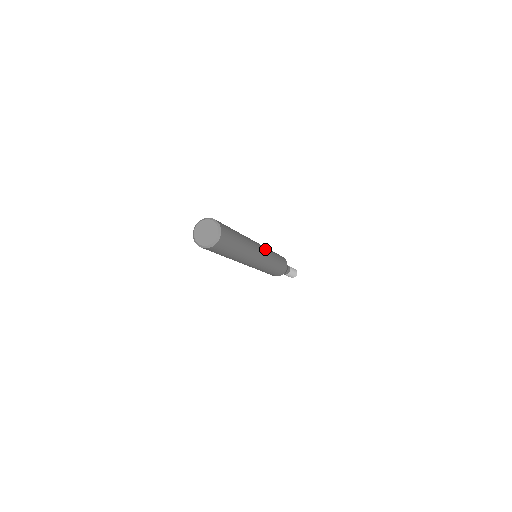
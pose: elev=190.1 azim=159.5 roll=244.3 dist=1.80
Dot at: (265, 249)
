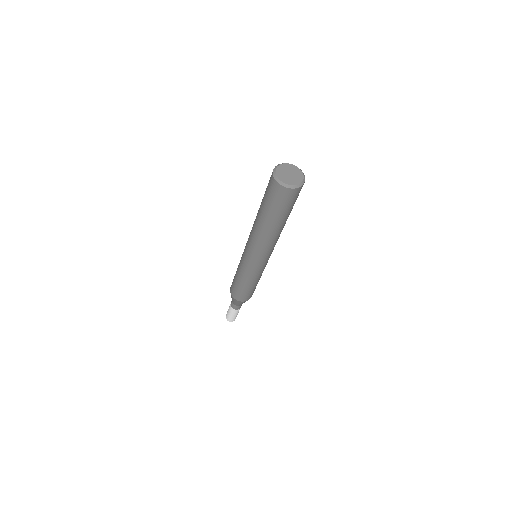
Dot at: occluded
